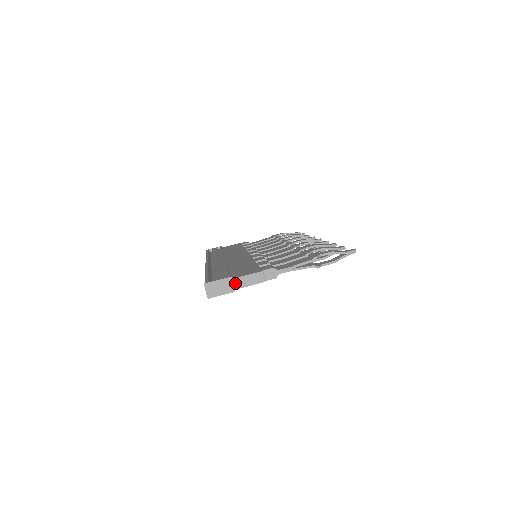
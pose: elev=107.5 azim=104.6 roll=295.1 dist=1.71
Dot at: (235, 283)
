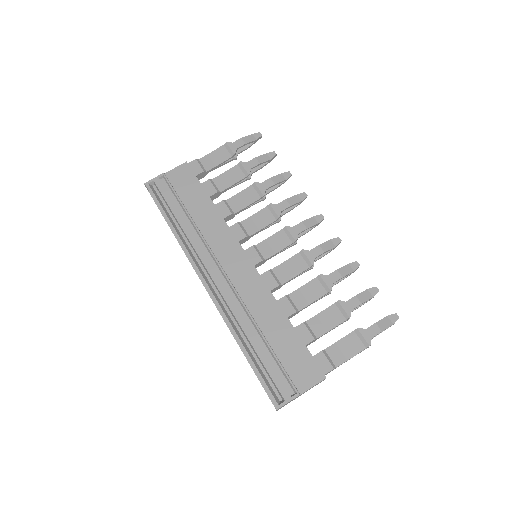
Dot at: occluded
